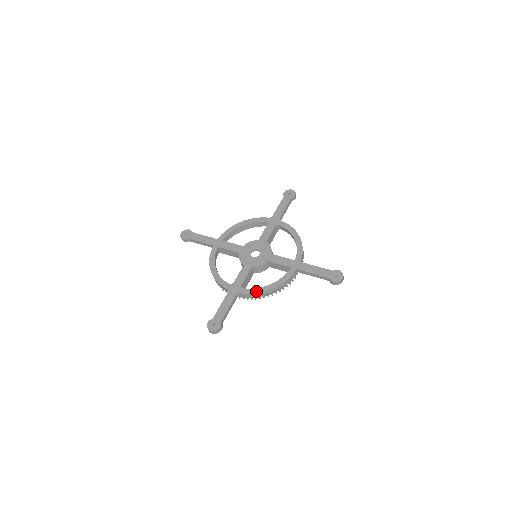
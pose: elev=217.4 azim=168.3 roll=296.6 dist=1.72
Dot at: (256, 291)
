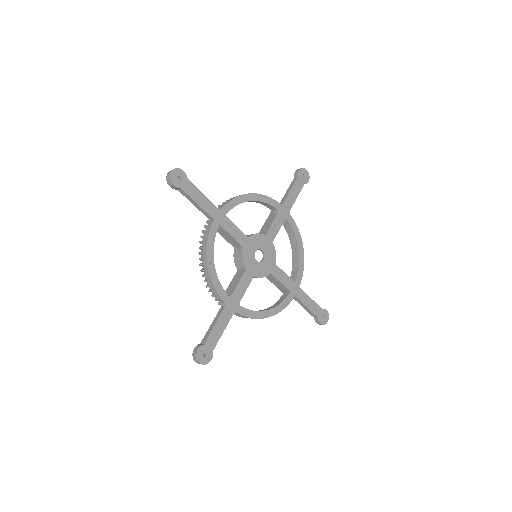
Dot at: (255, 315)
